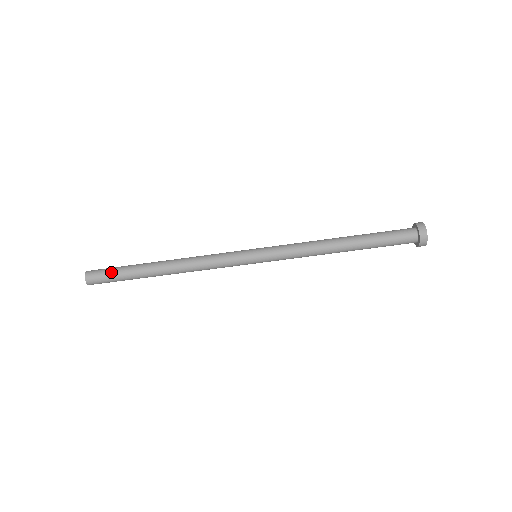
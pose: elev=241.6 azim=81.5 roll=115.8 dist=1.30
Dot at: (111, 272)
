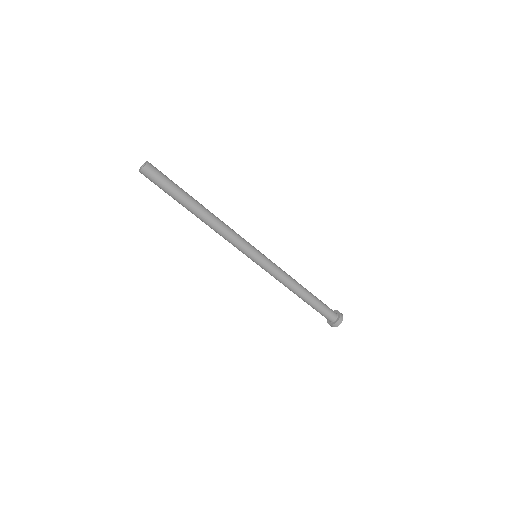
Dot at: (167, 178)
